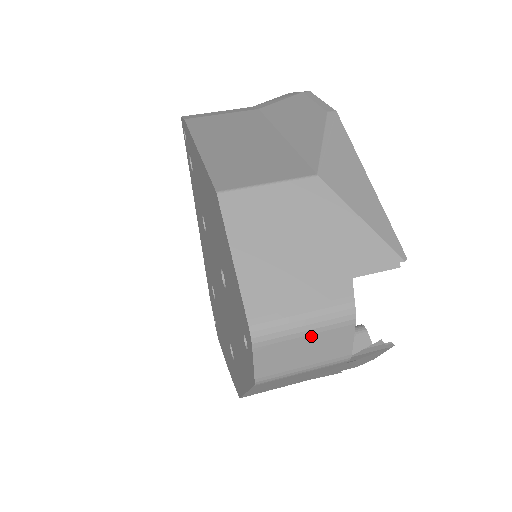
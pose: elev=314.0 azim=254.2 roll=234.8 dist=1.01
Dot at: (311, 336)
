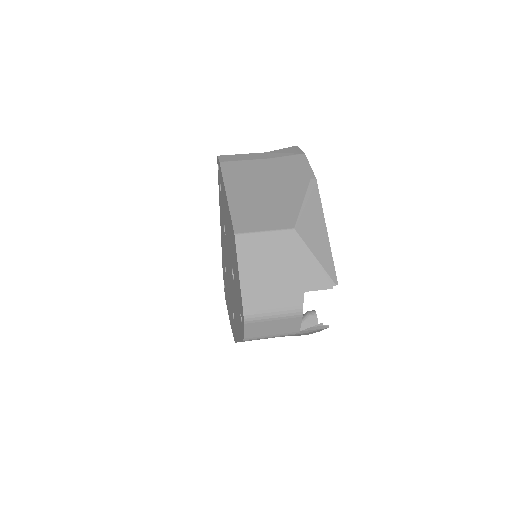
Dot at: (277, 321)
